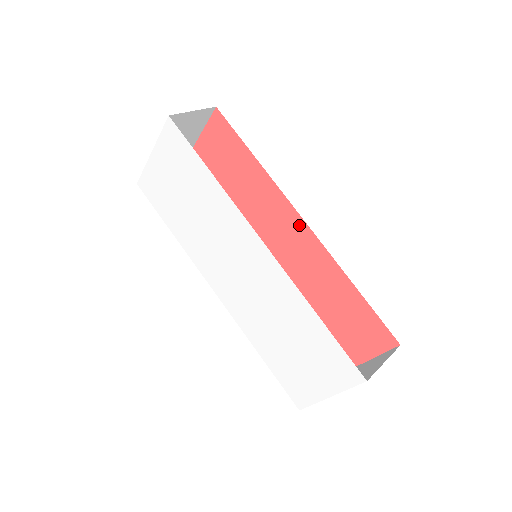
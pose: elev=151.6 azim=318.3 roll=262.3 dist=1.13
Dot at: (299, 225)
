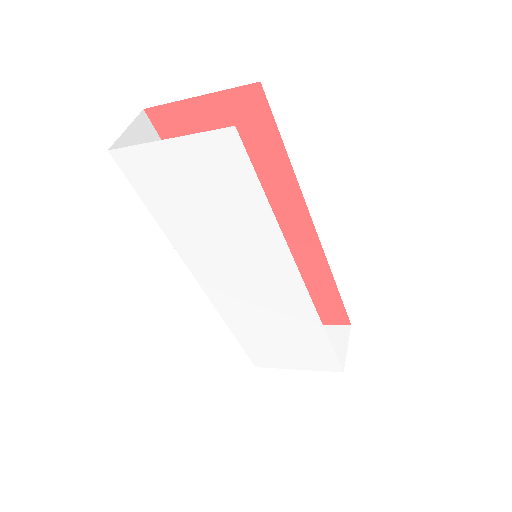
Dot at: (308, 232)
